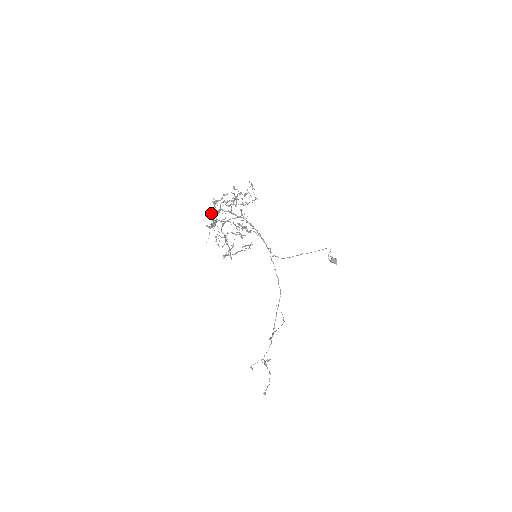
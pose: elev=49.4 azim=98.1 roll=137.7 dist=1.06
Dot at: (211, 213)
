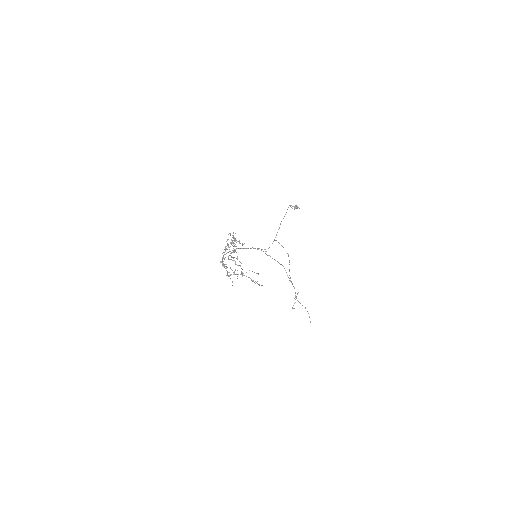
Dot at: occluded
